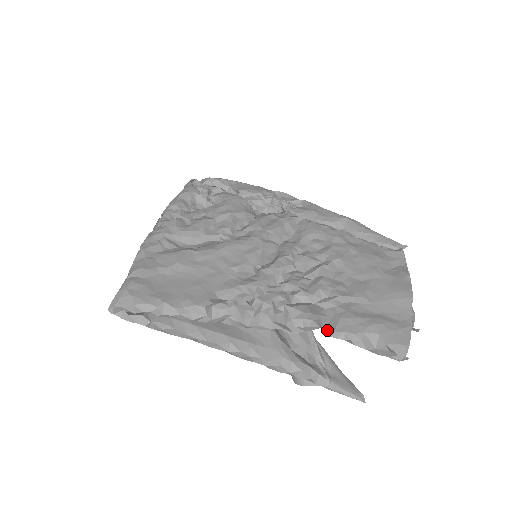
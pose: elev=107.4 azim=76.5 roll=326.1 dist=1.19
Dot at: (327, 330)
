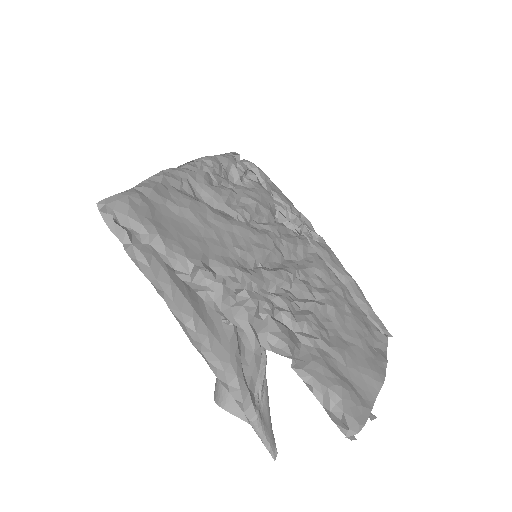
Dot at: (295, 364)
